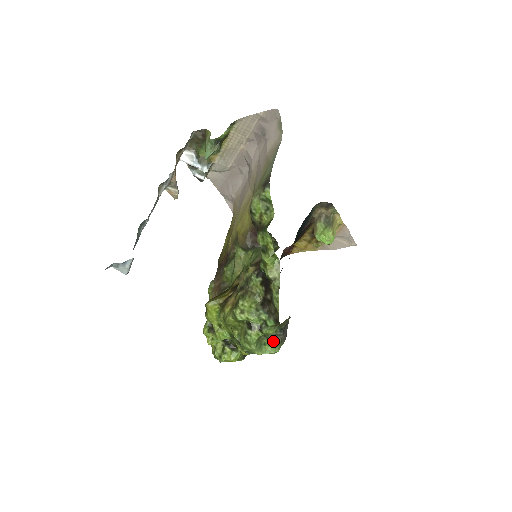
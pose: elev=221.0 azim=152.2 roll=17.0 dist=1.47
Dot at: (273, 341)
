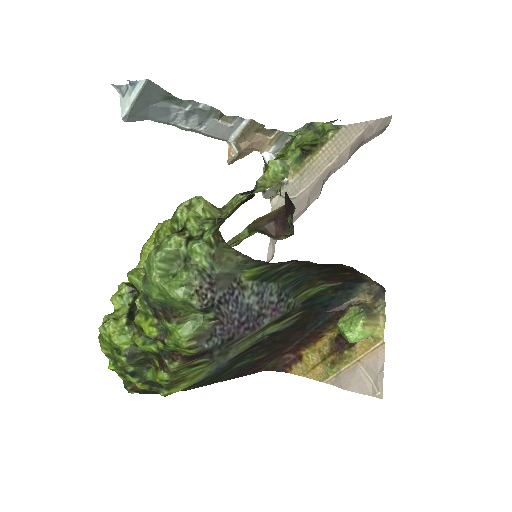
Dot at: (188, 275)
